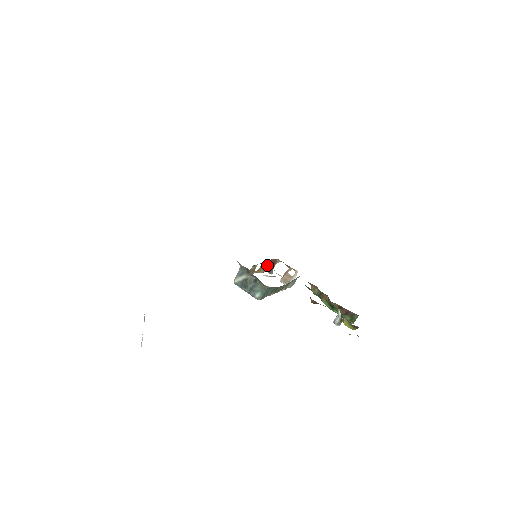
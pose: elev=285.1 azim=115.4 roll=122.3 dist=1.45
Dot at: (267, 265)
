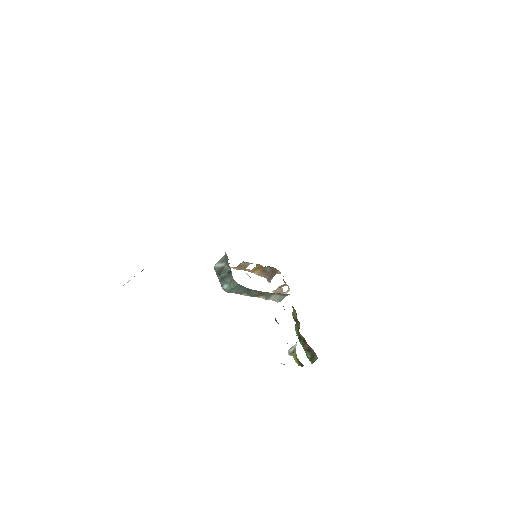
Dot at: (265, 270)
